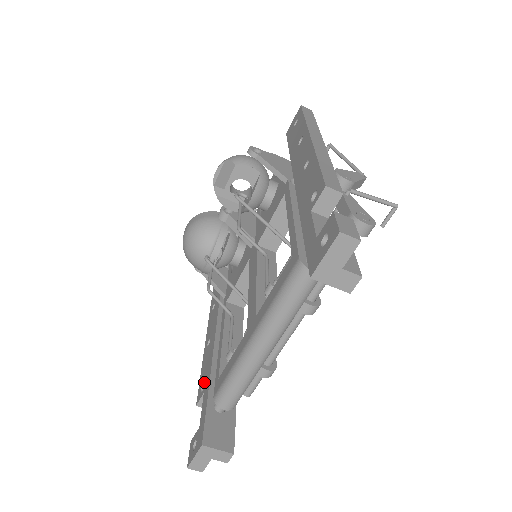
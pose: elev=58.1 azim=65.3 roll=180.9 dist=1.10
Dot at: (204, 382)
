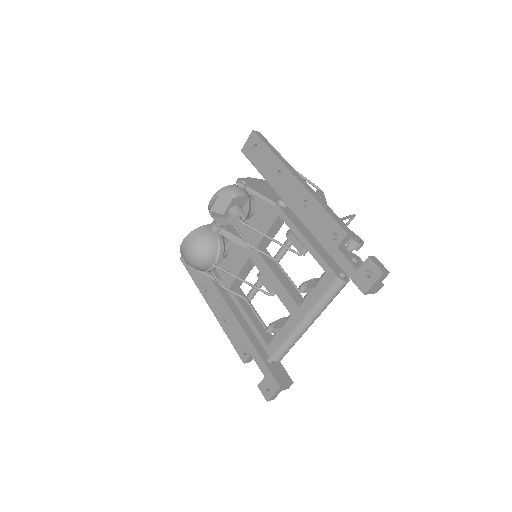
Dot at: (245, 348)
